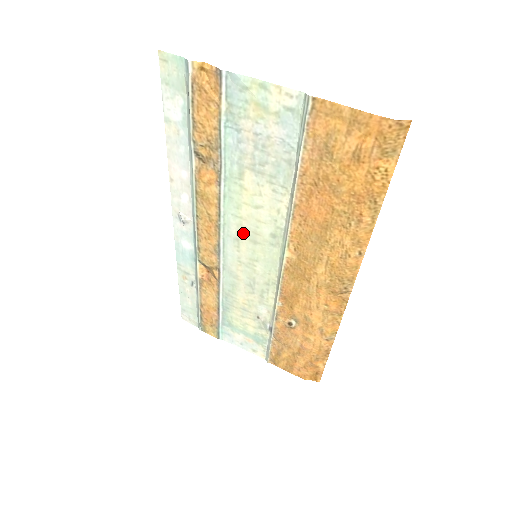
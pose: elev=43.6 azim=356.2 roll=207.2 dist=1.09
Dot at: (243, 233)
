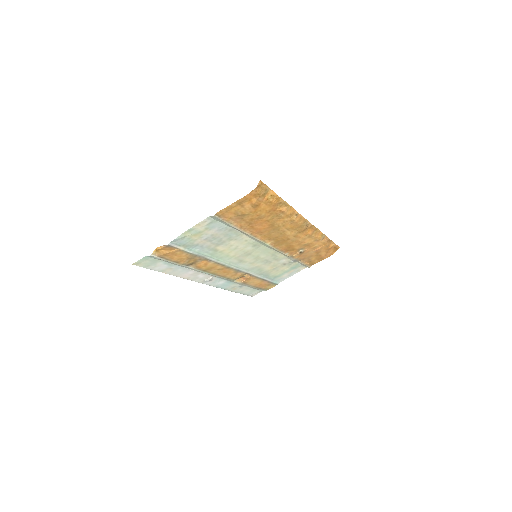
Dot at: (241, 258)
